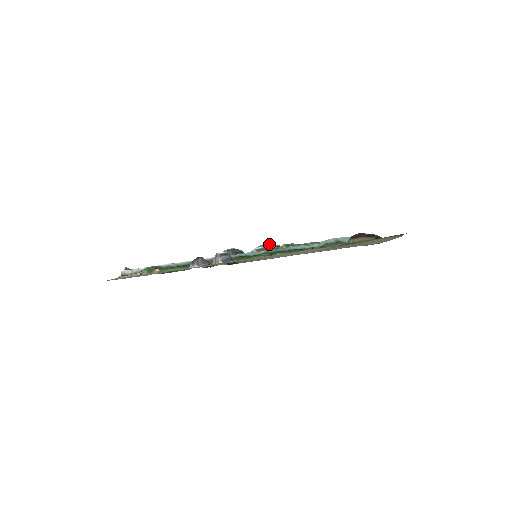
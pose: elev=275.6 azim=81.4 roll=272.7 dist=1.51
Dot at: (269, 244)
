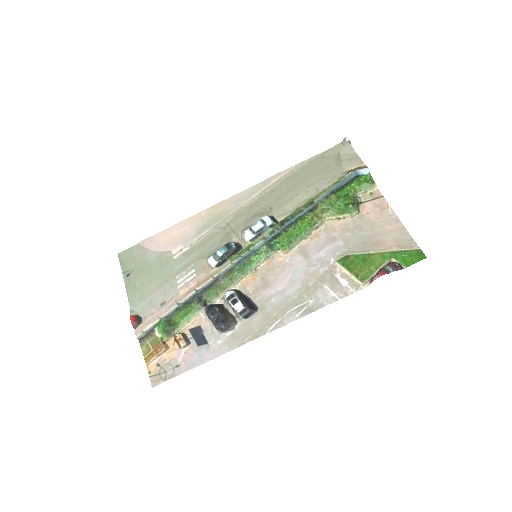
Dot at: (261, 227)
